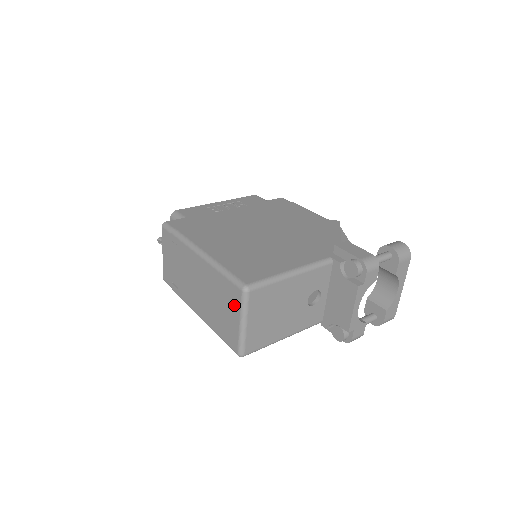
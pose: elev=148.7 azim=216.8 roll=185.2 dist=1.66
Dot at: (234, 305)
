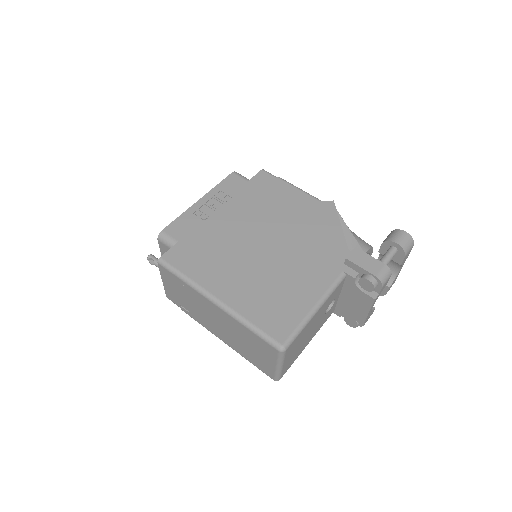
Dot at: (269, 355)
